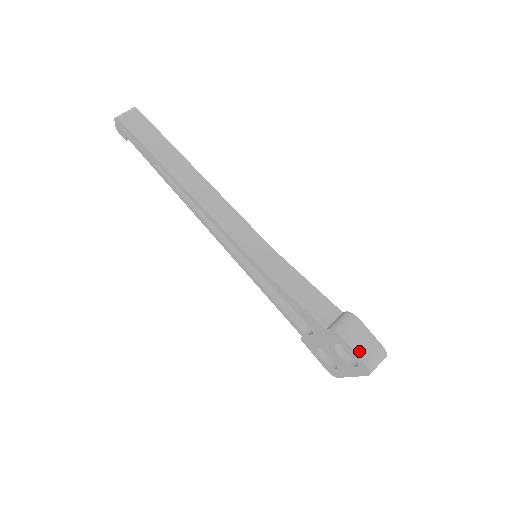
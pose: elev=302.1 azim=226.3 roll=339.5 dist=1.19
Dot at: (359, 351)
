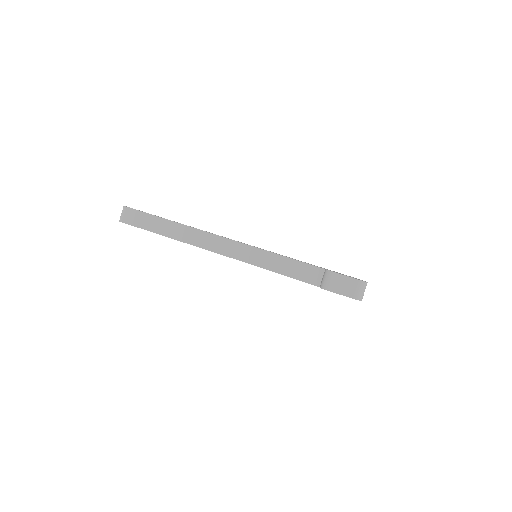
Dot at: (345, 293)
